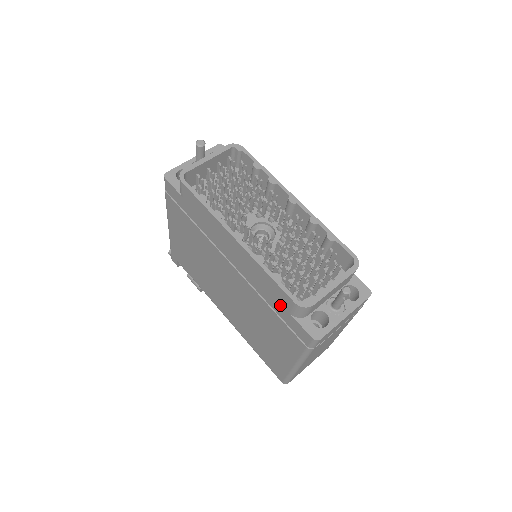
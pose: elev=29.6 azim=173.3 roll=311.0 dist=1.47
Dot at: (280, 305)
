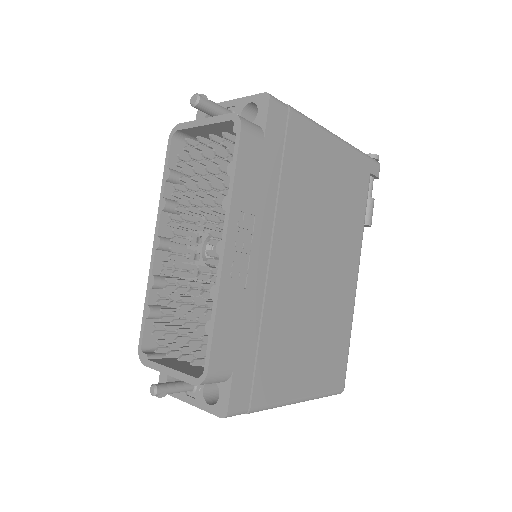
Dot at: occluded
